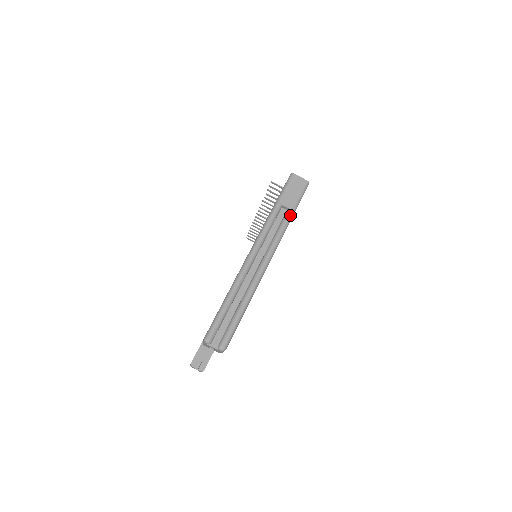
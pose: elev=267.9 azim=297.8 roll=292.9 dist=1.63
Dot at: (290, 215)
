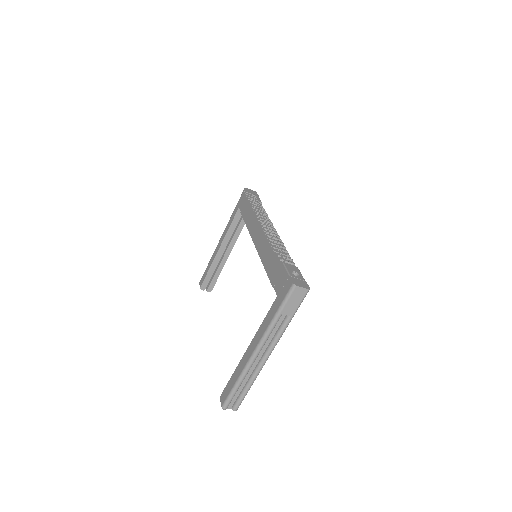
Dot at: (289, 321)
